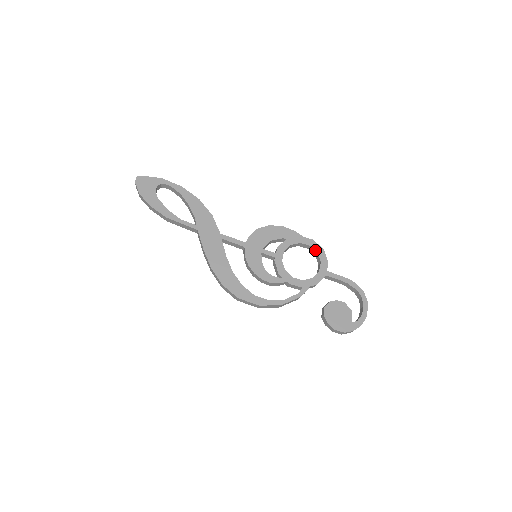
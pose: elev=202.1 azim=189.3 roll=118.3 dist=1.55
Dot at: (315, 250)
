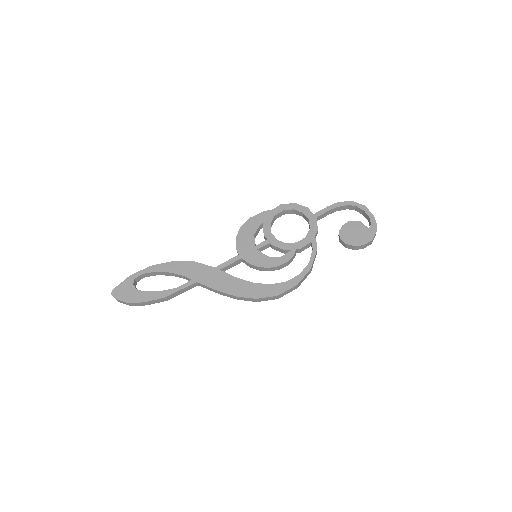
Dot at: (290, 209)
